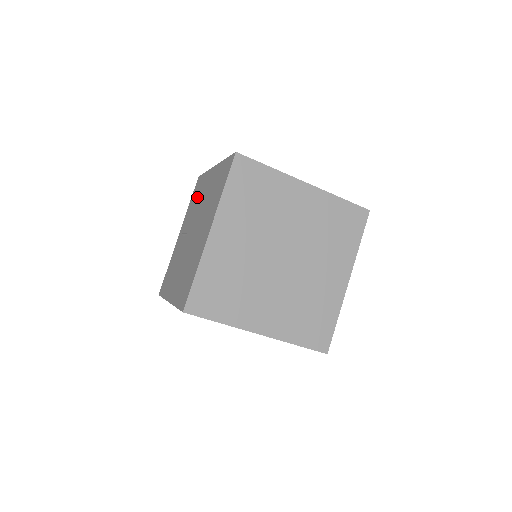
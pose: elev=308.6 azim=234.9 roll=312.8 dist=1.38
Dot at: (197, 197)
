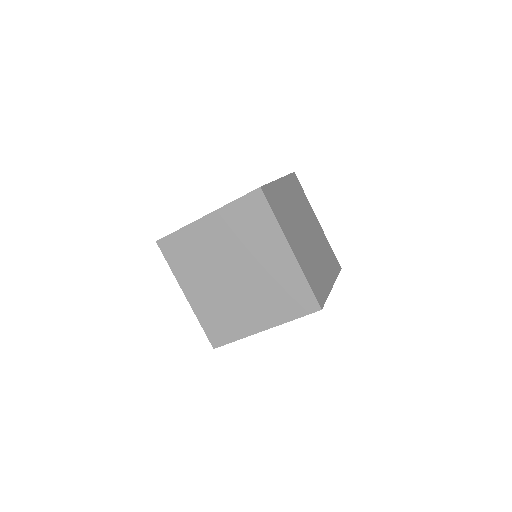
Dot at: occluded
